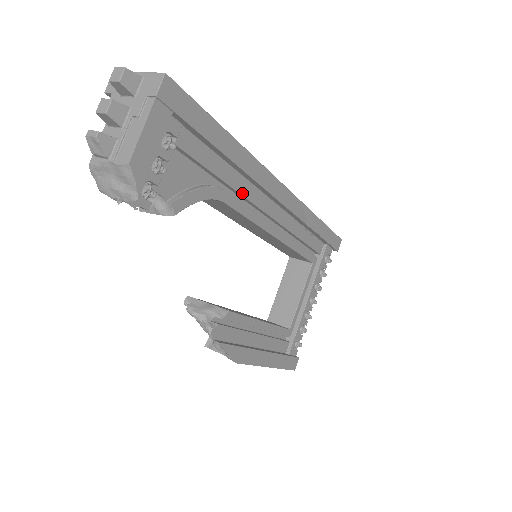
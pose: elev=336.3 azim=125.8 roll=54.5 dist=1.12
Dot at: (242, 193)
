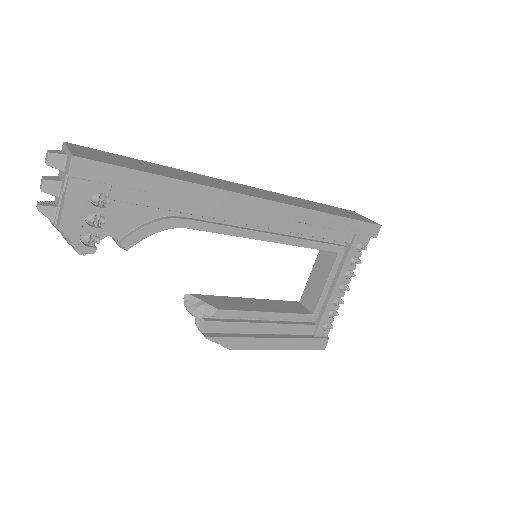
Dot at: (207, 215)
